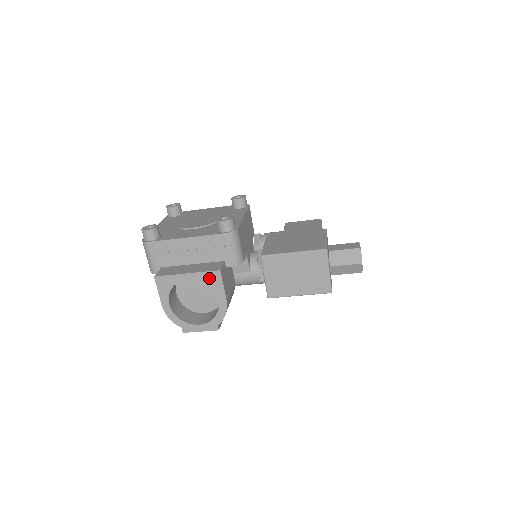
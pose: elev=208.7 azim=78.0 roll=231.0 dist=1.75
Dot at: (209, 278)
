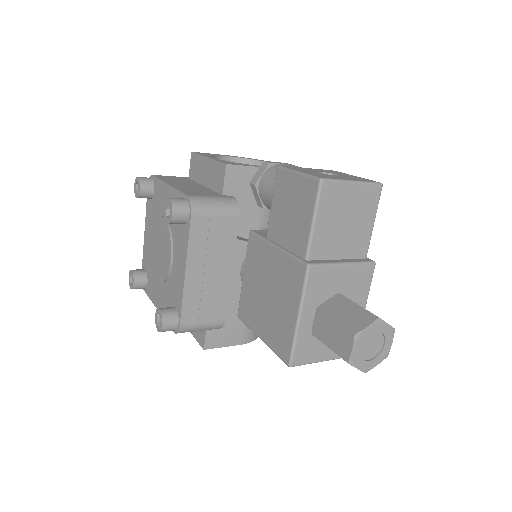
Dot at: occluded
